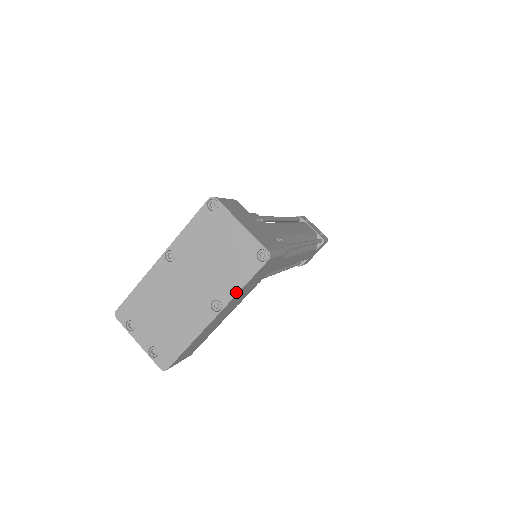
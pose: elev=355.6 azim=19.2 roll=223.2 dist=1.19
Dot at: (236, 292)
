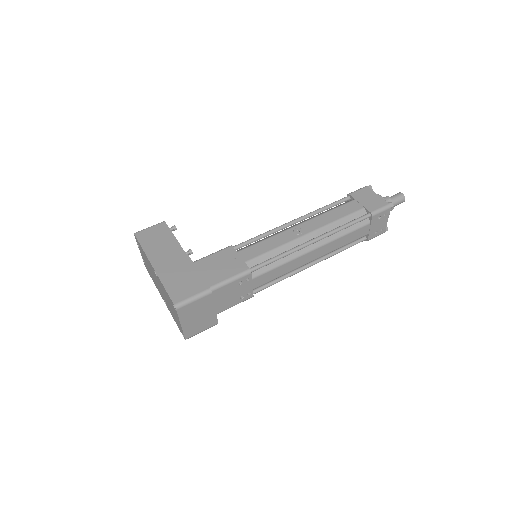
Dot at: (172, 316)
